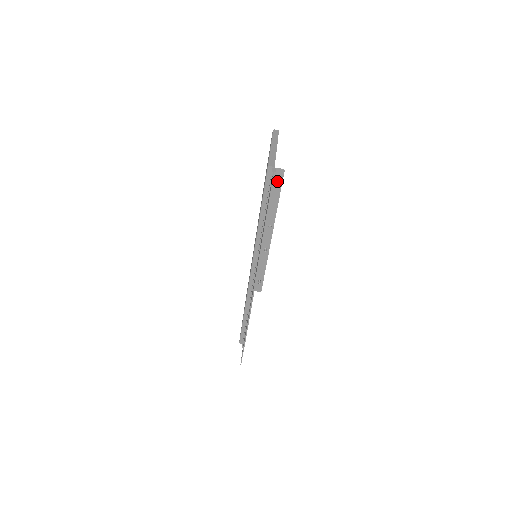
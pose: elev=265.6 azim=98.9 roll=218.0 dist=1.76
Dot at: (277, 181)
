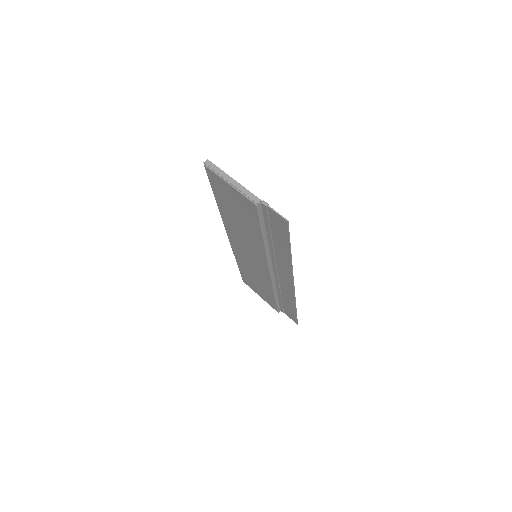
Dot at: occluded
